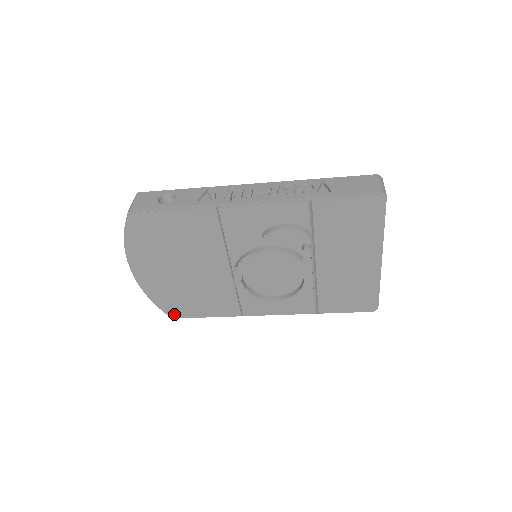
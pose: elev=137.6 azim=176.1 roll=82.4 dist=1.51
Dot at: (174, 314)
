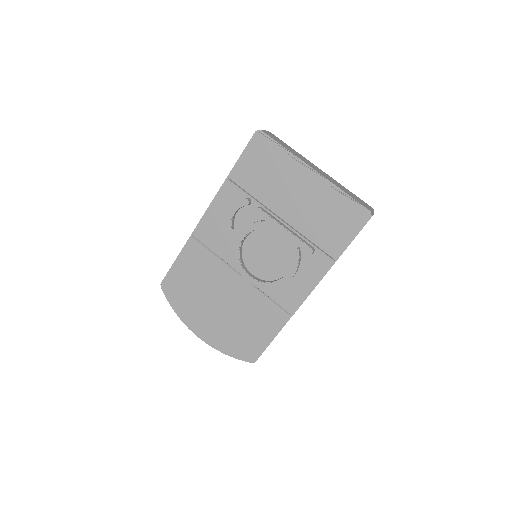
Dot at: (249, 356)
